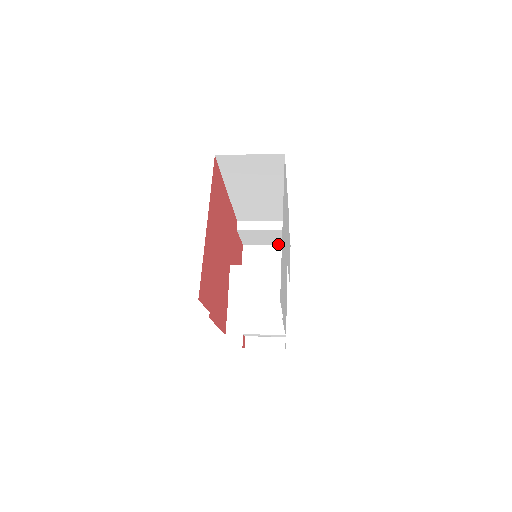
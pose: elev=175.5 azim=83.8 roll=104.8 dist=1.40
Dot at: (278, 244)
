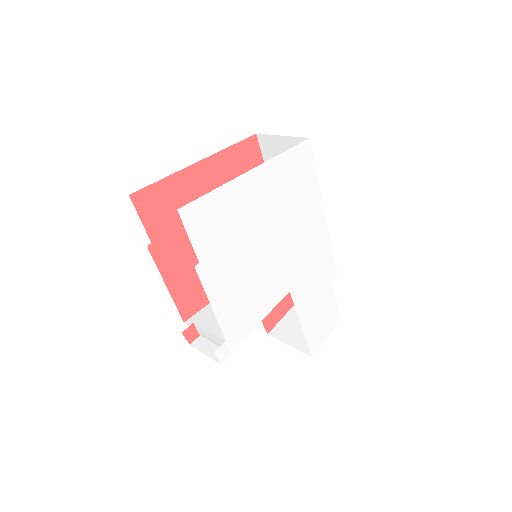
Dot at: occluded
